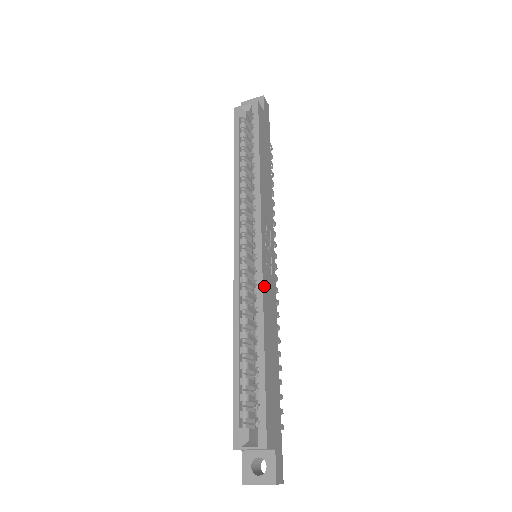
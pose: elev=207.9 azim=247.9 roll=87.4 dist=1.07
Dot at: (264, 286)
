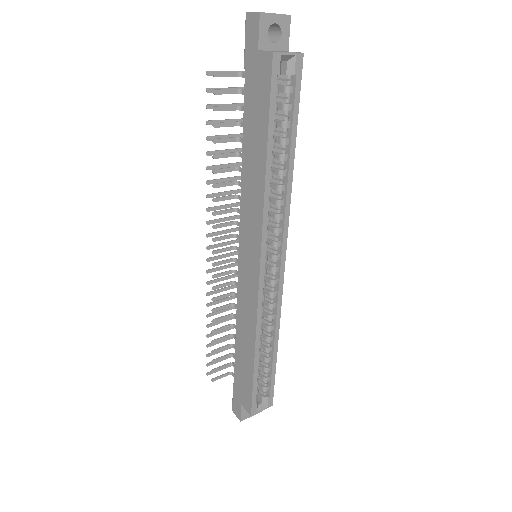
Dot at: (279, 300)
